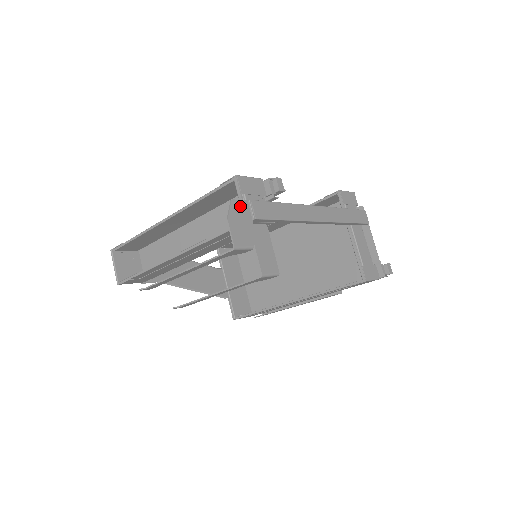
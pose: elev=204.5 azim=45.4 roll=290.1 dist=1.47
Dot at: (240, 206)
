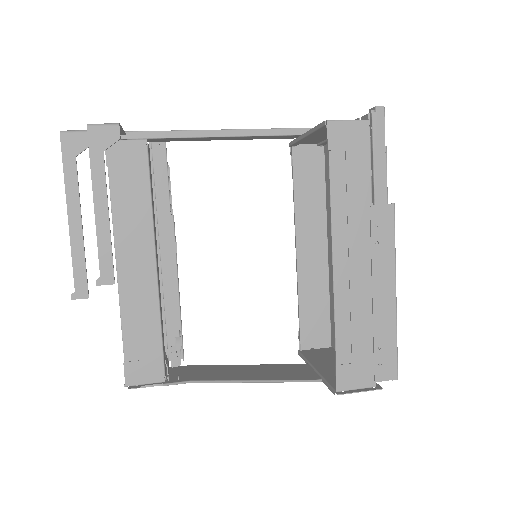
Dot at: occluded
